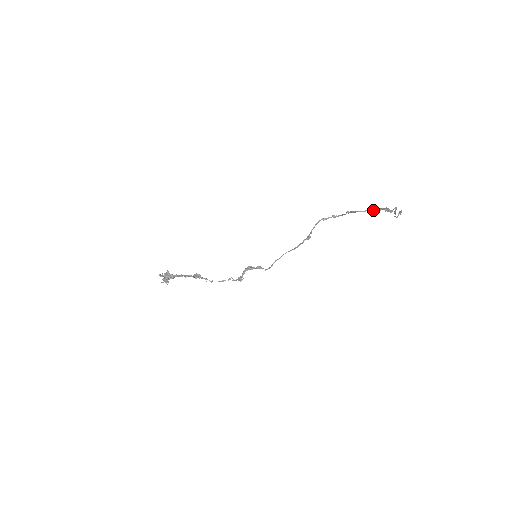
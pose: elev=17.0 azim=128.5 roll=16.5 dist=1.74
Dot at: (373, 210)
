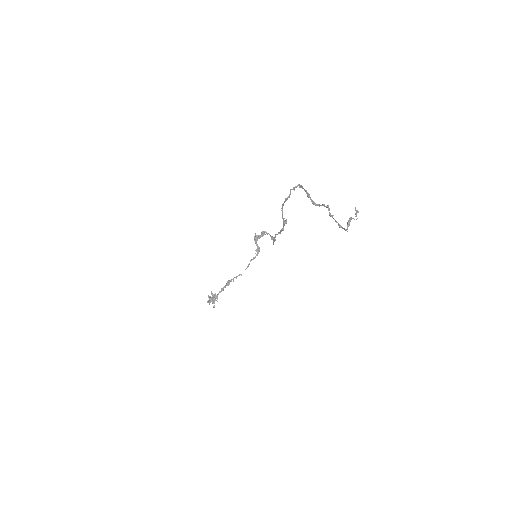
Dot at: occluded
